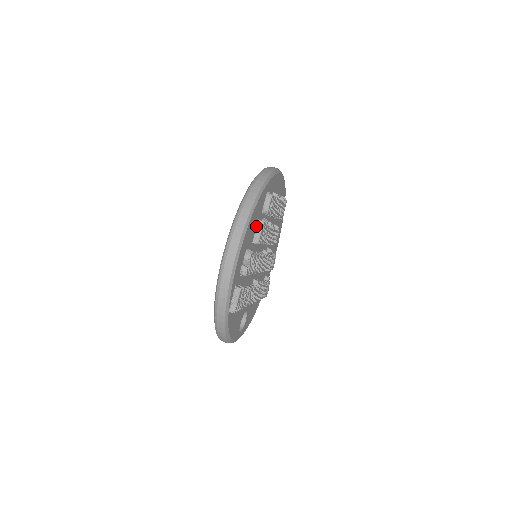
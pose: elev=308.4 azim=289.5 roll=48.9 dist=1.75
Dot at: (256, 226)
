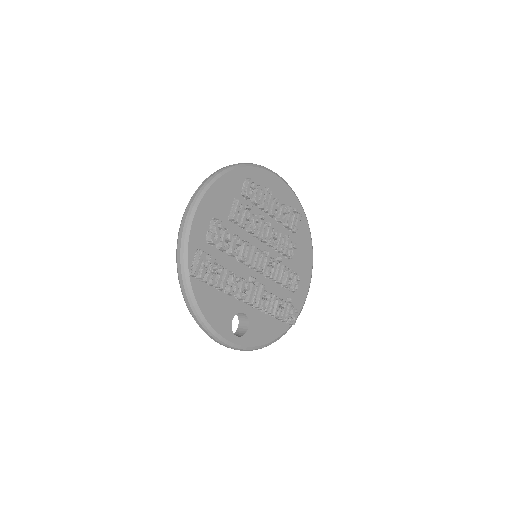
Dot at: (232, 204)
